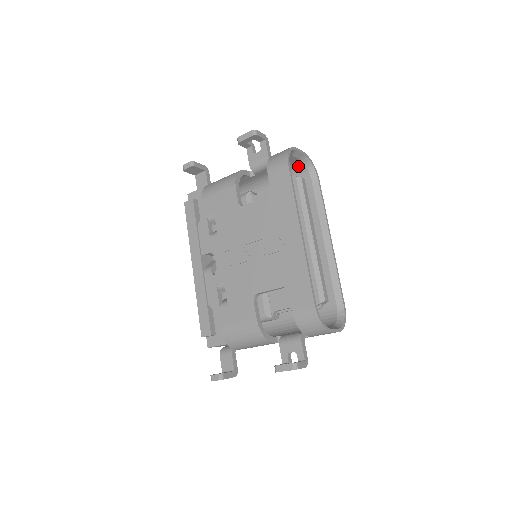
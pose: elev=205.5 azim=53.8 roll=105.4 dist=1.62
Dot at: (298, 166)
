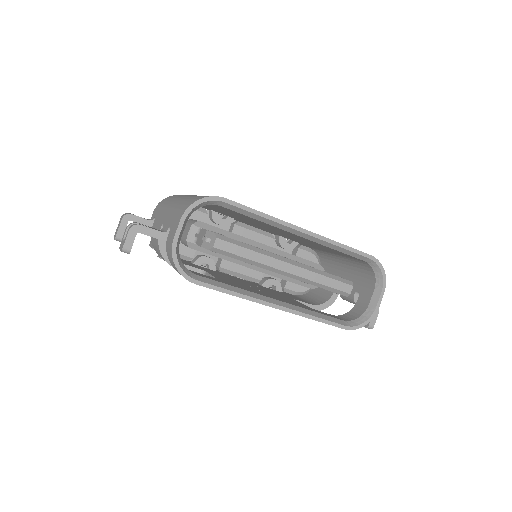
Dot at: occluded
